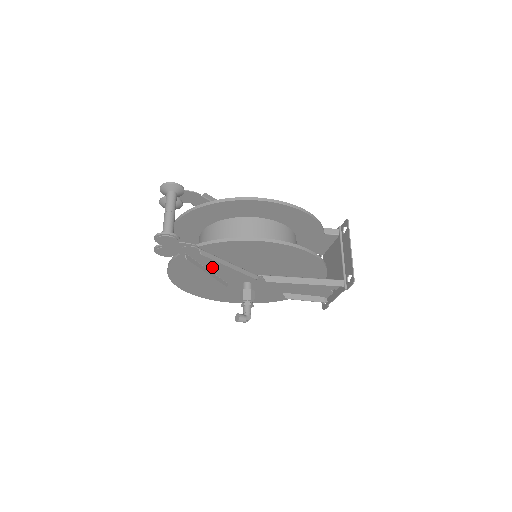
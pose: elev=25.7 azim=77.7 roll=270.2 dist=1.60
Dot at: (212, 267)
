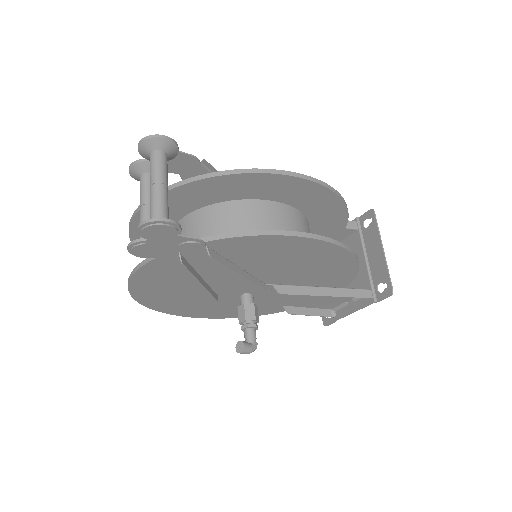
Dot at: (209, 274)
